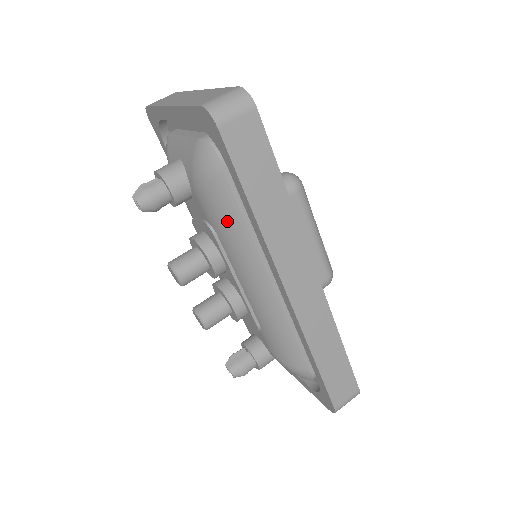
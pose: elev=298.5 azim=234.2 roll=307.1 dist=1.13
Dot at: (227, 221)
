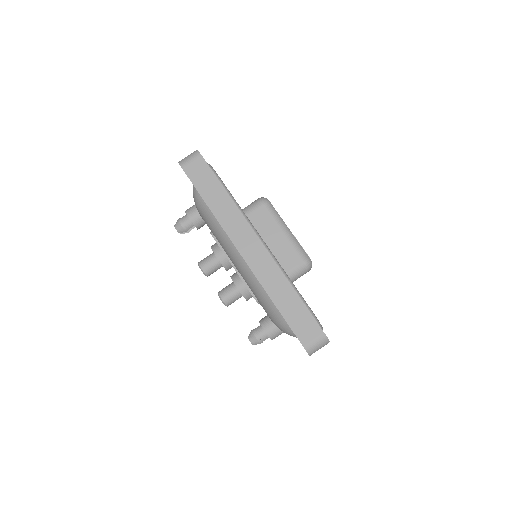
Dot at: (211, 223)
